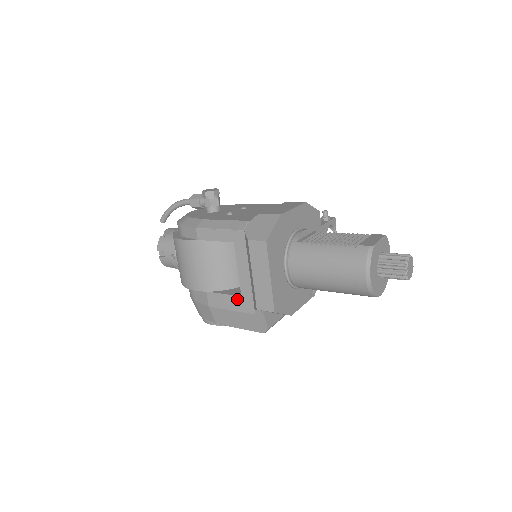
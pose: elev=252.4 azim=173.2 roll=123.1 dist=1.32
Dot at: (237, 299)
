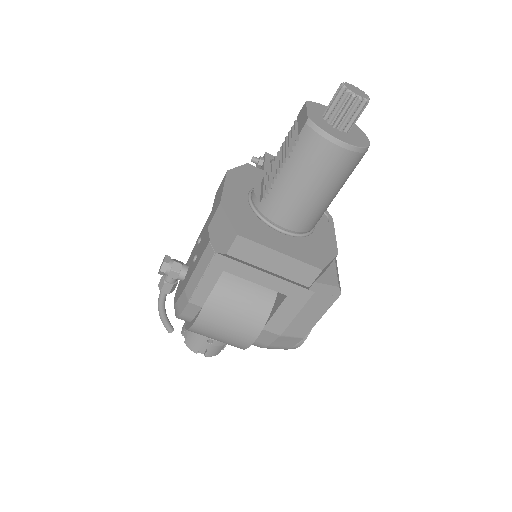
Dot at: (287, 302)
